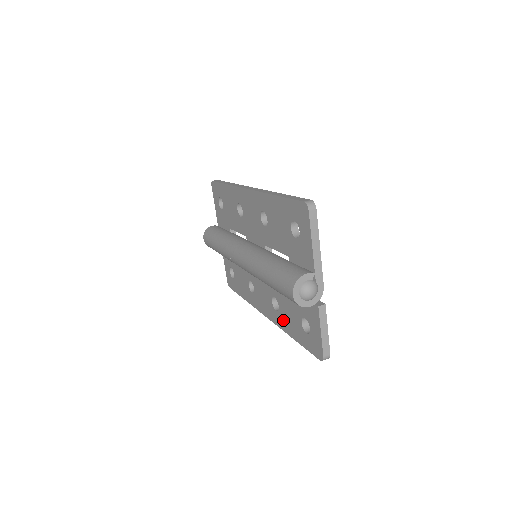
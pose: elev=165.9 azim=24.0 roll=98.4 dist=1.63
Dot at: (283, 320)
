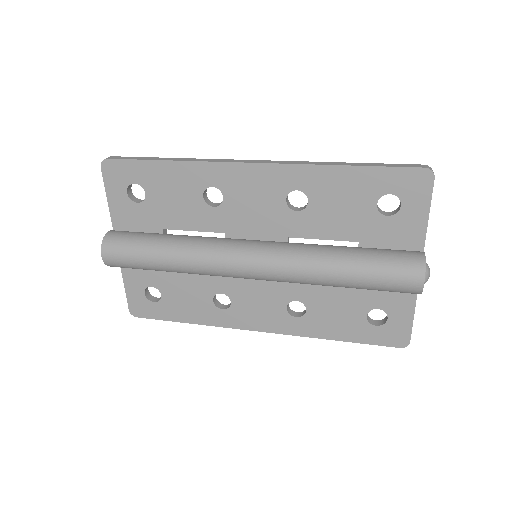
Dot at: (315, 324)
